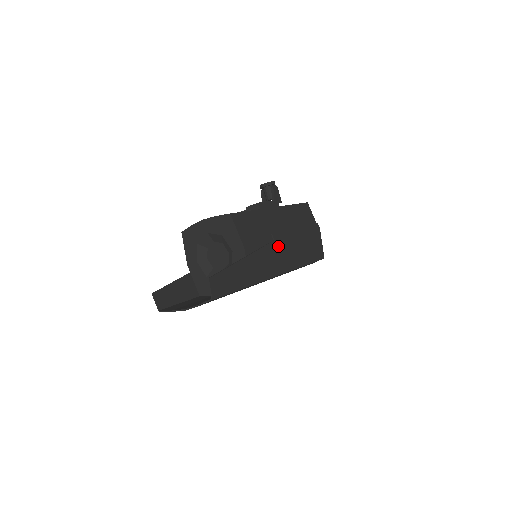
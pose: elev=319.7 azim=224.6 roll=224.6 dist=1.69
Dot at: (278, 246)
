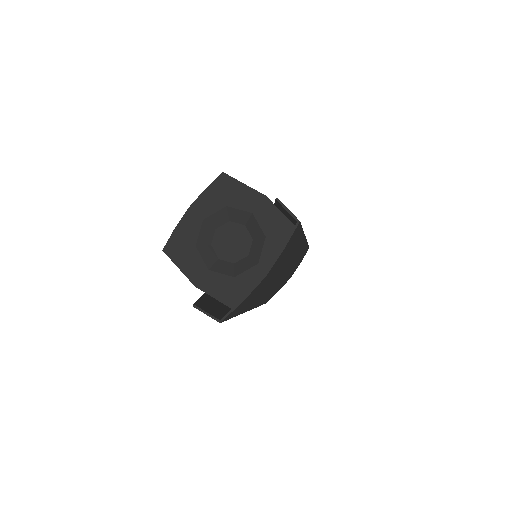
Dot at: occluded
